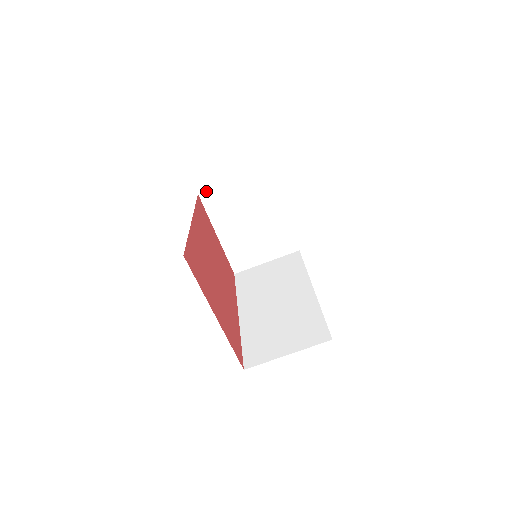
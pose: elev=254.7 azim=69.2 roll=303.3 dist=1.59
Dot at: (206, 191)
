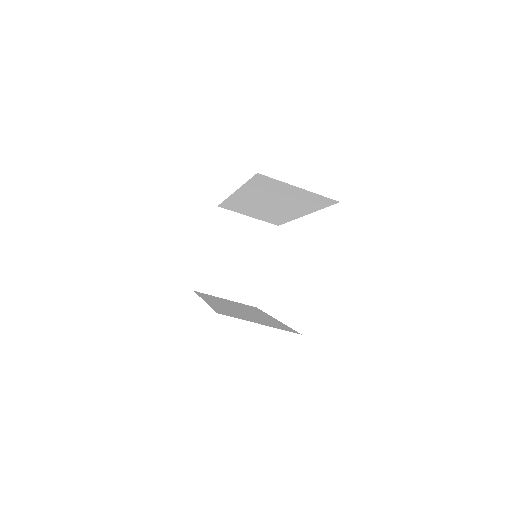
Dot at: (224, 209)
